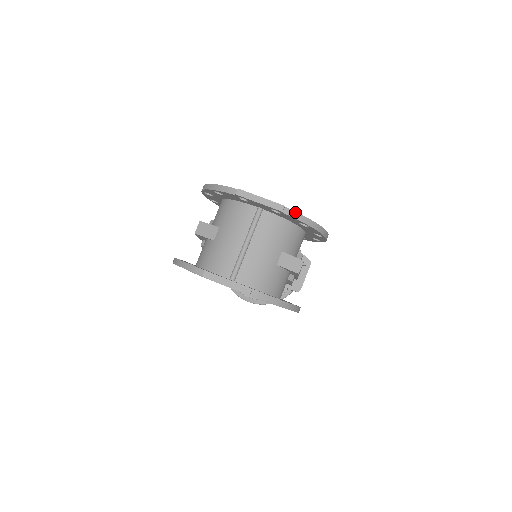
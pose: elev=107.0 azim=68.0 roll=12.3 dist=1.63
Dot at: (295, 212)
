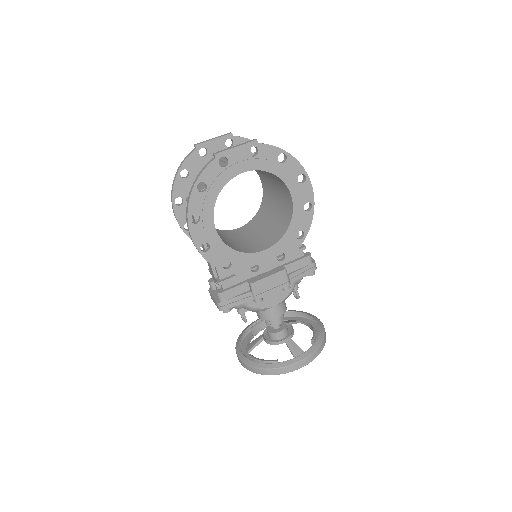
Dot at: (241, 137)
